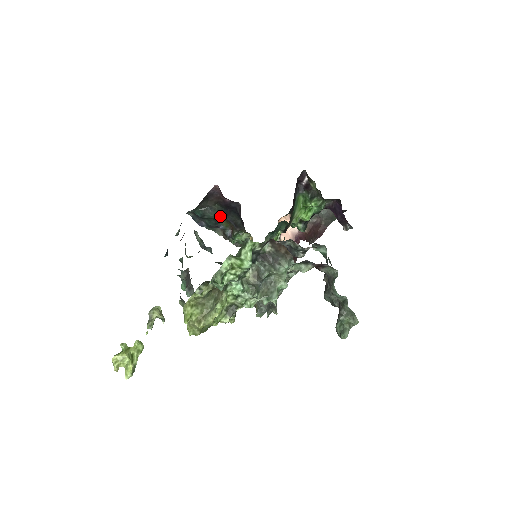
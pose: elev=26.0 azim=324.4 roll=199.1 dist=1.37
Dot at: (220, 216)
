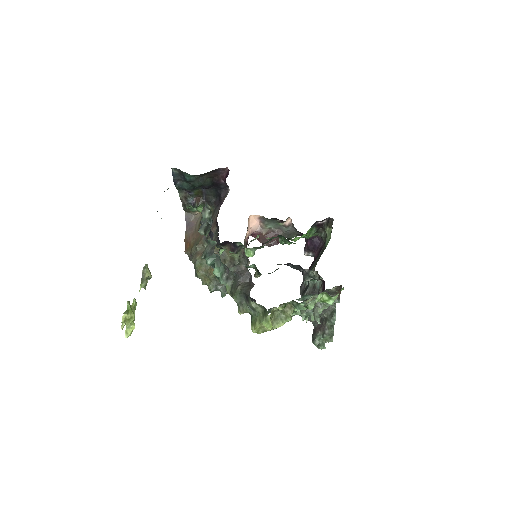
Dot at: (201, 186)
